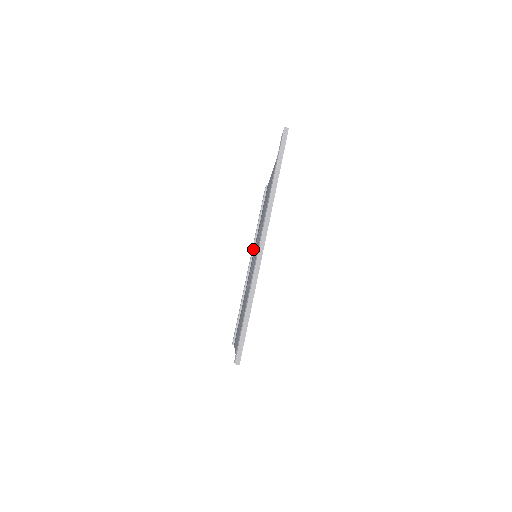
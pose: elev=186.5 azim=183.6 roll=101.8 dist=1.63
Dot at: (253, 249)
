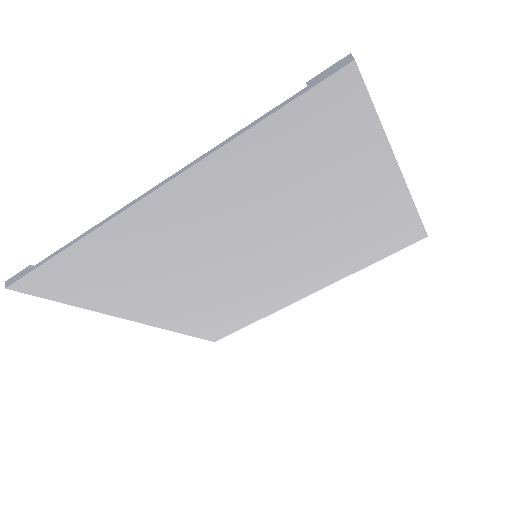
Dot at: occluded
